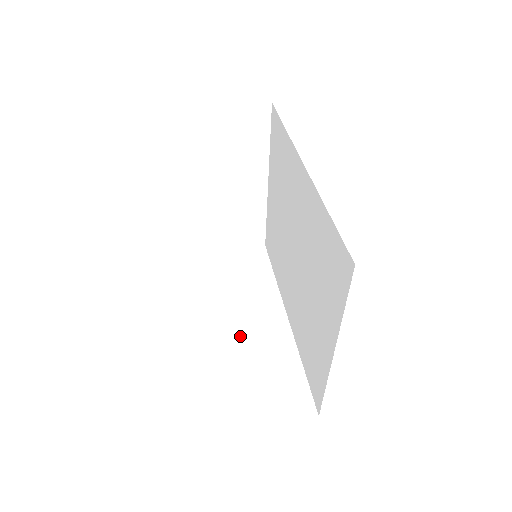
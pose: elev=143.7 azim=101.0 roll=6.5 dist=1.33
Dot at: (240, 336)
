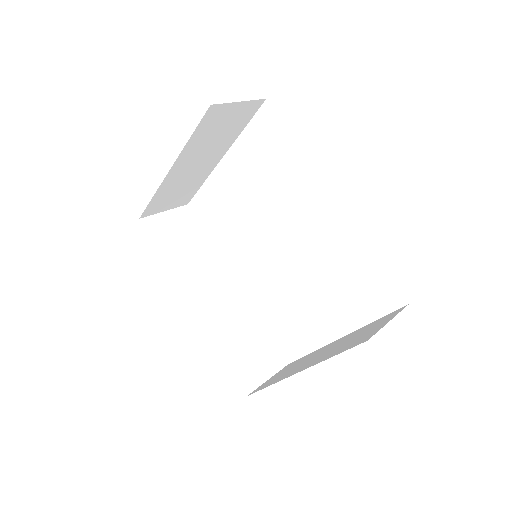
Dot at: (211, 312)
